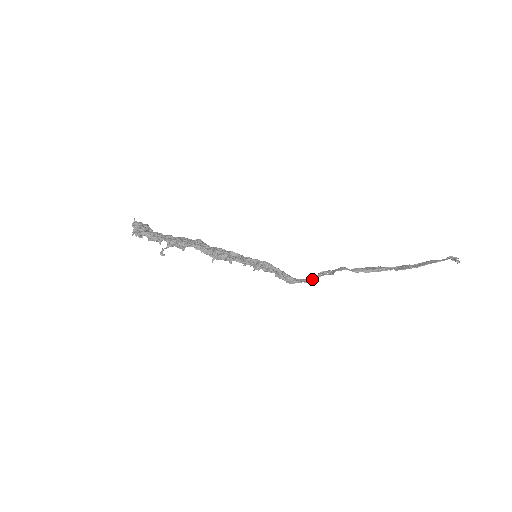
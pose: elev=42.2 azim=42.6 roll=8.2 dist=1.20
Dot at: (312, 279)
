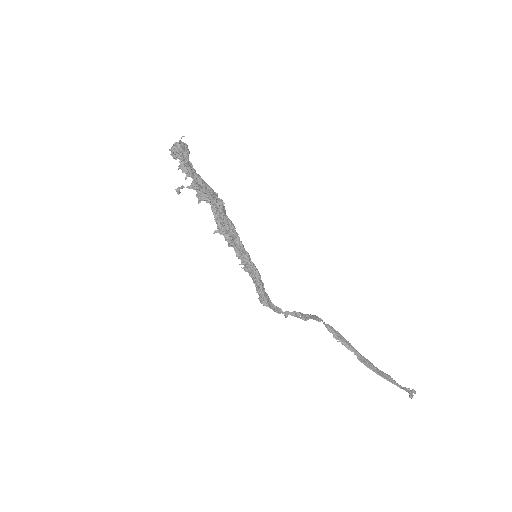
Dot at: (283, 312)
